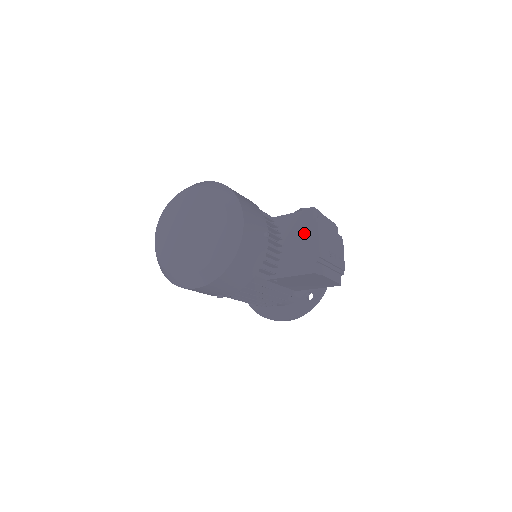
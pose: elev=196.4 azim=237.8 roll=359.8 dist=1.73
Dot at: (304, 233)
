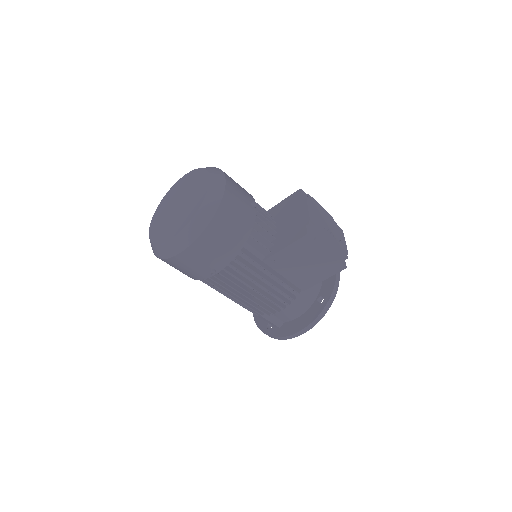
Dot at: (294, 209)
